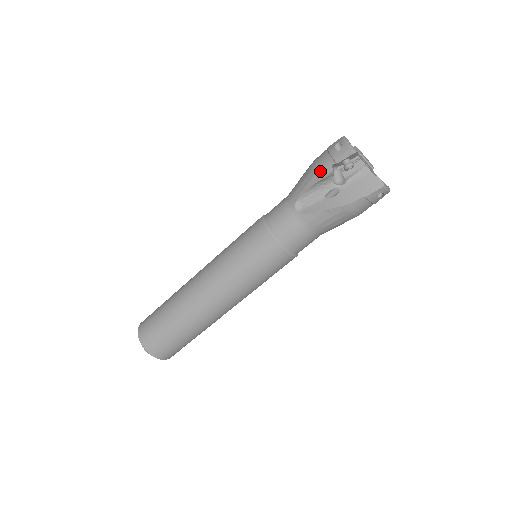
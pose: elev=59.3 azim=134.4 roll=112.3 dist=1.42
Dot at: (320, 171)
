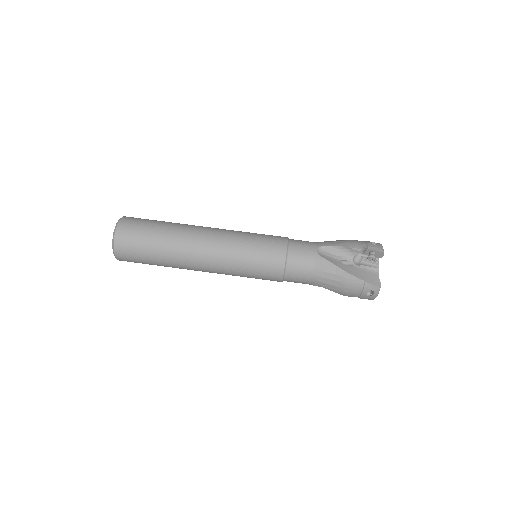
Dot at: (354, 244)
